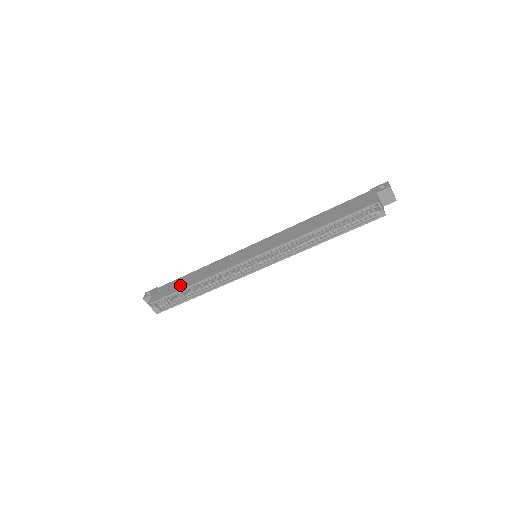
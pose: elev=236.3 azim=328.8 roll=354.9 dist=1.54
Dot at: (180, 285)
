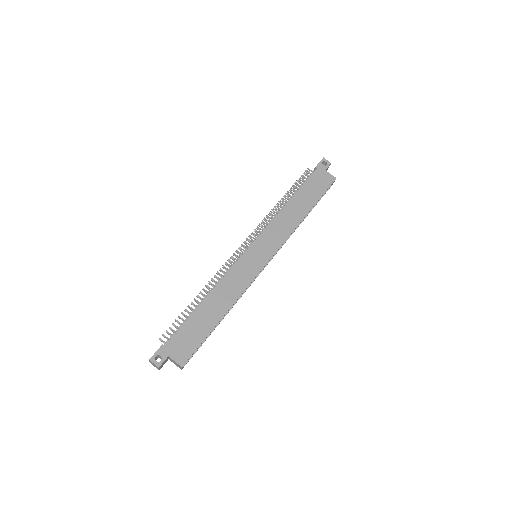
Dot at: (205, 324)
